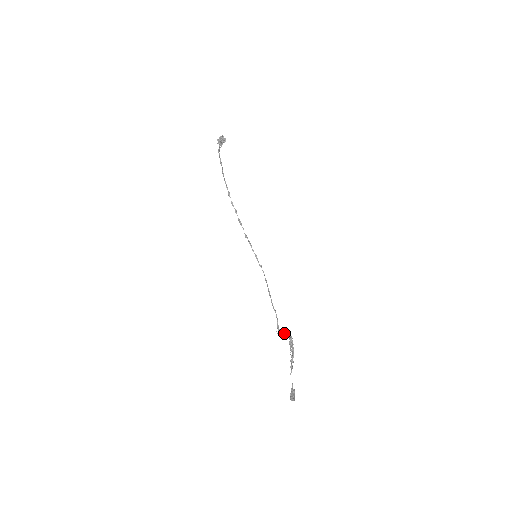
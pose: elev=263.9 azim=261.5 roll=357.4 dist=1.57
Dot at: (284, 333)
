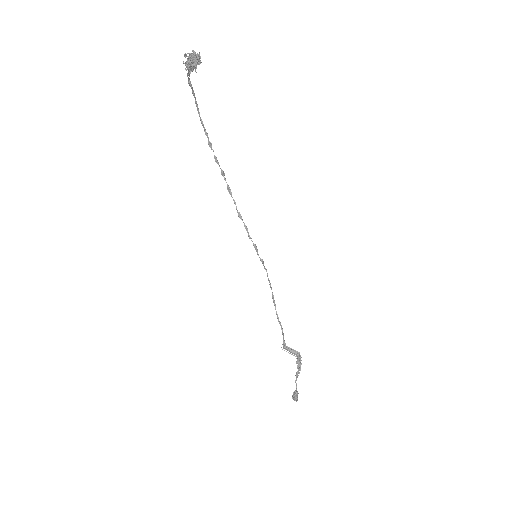
Dot at: (291, 349)
